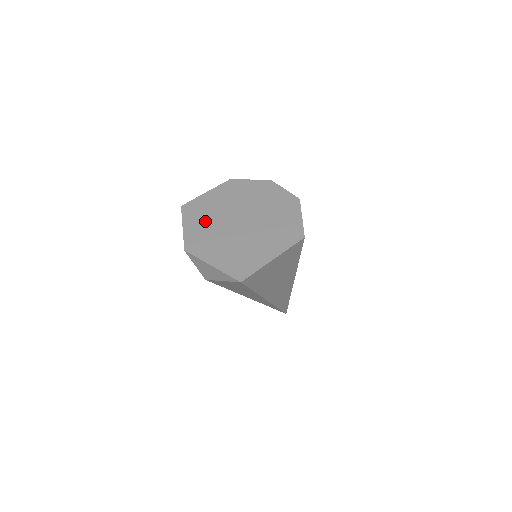
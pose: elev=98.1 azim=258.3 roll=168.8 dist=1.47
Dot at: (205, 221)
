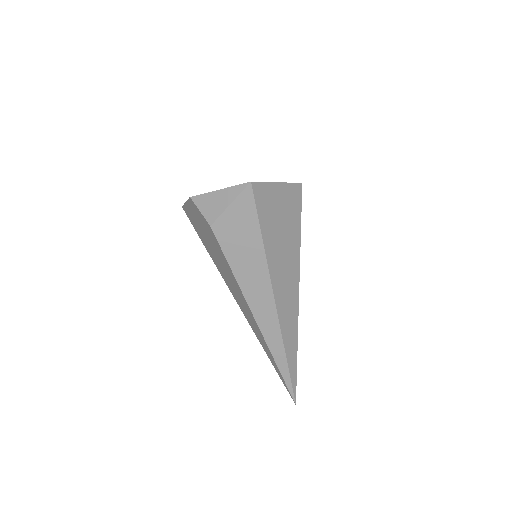
Dot at: occluded
